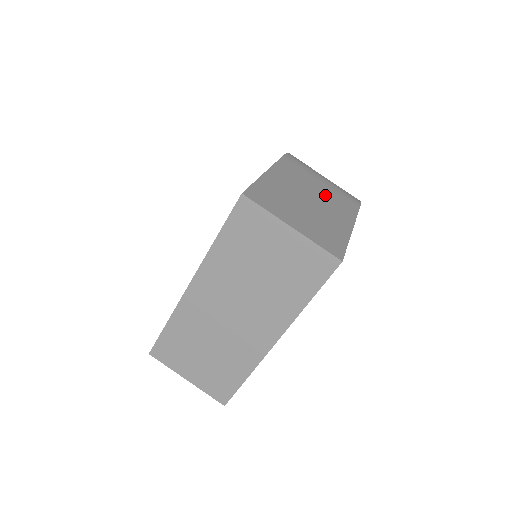
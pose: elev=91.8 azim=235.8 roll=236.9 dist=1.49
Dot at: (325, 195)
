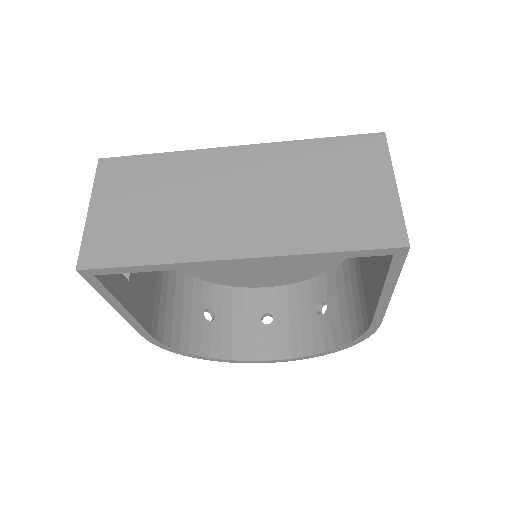
Dot at: occluded
